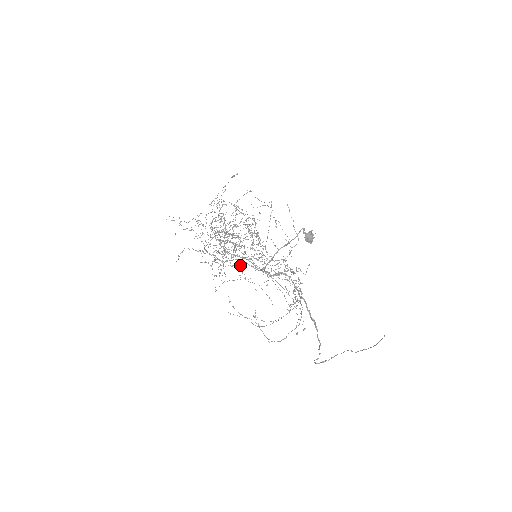
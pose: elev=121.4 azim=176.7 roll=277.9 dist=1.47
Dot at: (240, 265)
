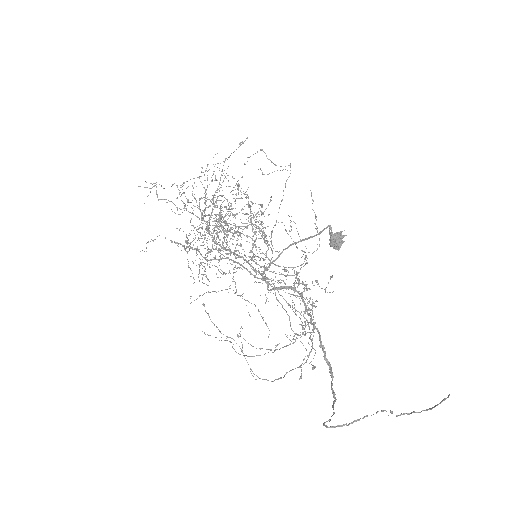
Dot at: occluded
